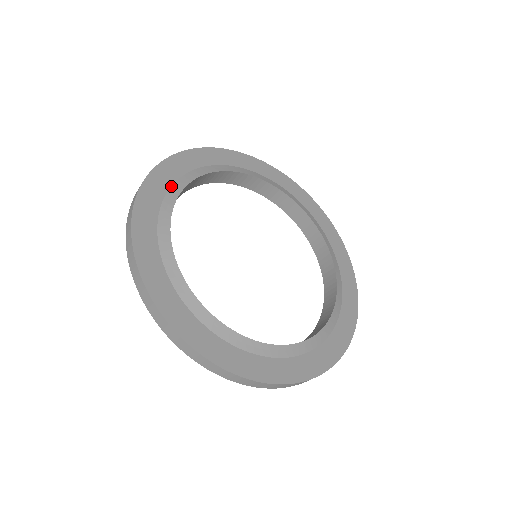
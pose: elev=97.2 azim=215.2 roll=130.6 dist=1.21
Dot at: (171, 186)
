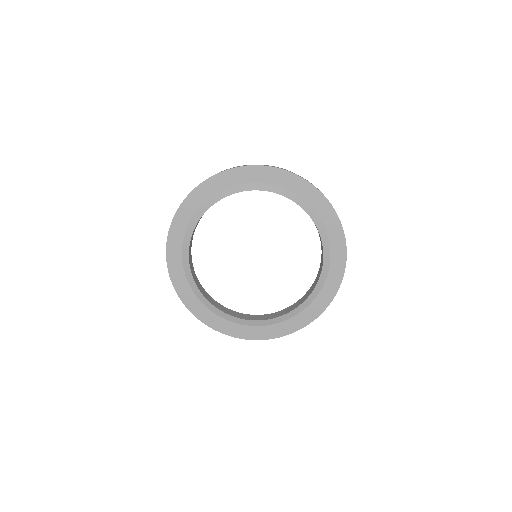
Dot at: (191, 289)
